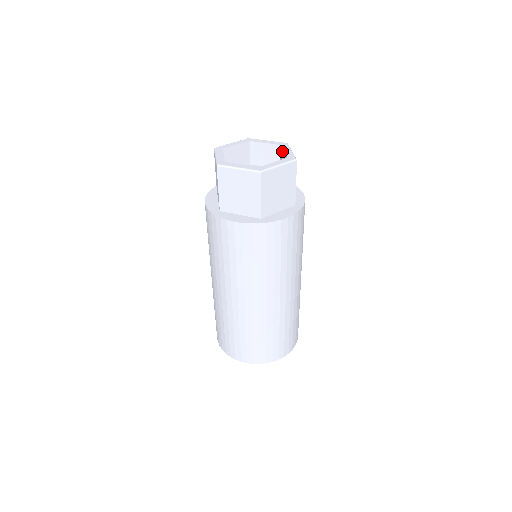
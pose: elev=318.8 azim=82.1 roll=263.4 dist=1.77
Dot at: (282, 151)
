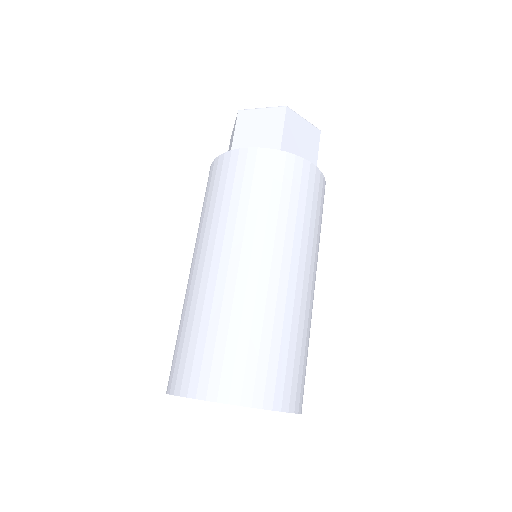
Dot at: occluded
